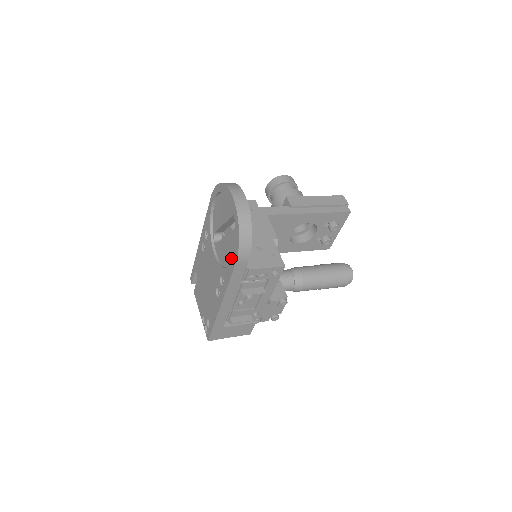
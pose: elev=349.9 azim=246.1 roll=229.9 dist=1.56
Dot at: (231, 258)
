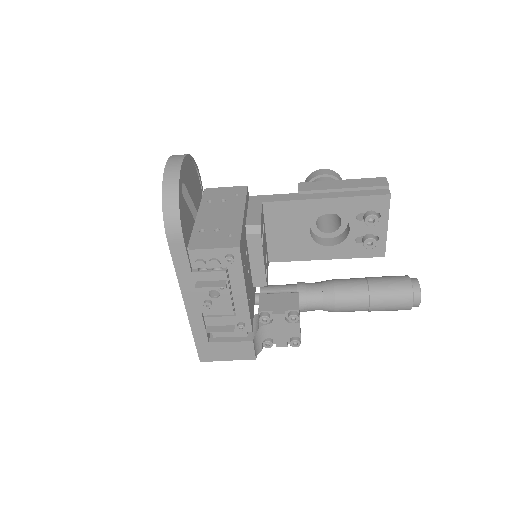
Dot at: occluded
